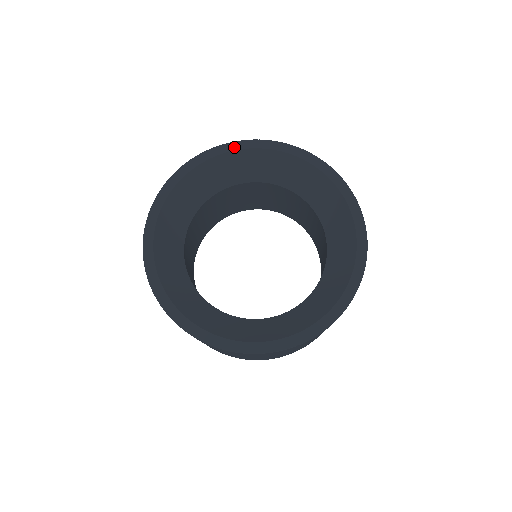
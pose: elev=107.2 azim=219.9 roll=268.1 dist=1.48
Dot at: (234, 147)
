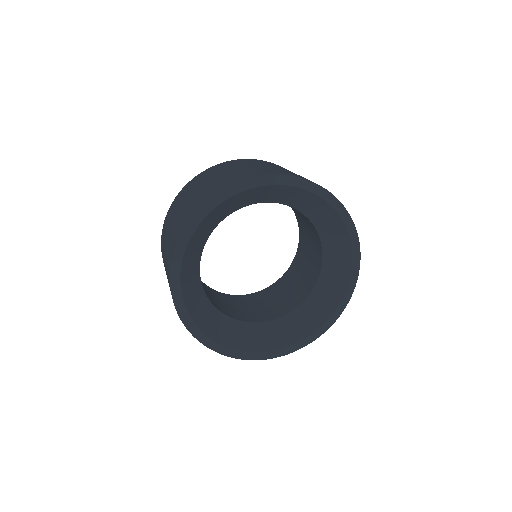
Dot at: (238, 190)
